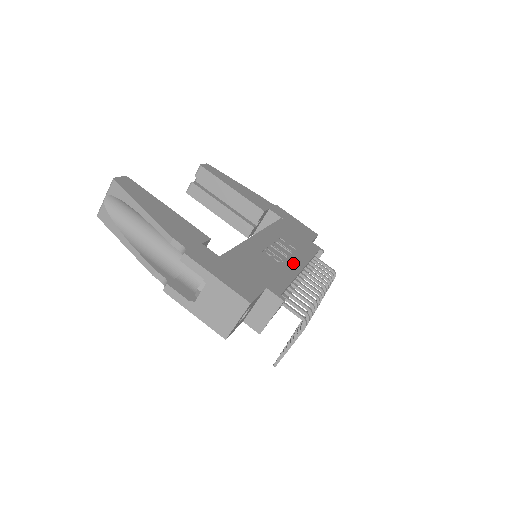
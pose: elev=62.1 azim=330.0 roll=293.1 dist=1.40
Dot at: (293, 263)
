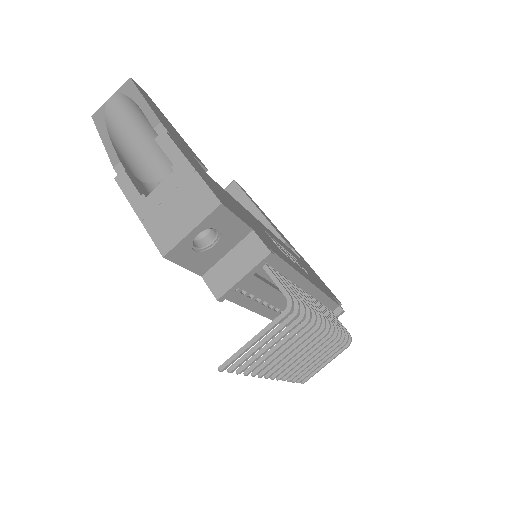
Dot at: (301, 270)
